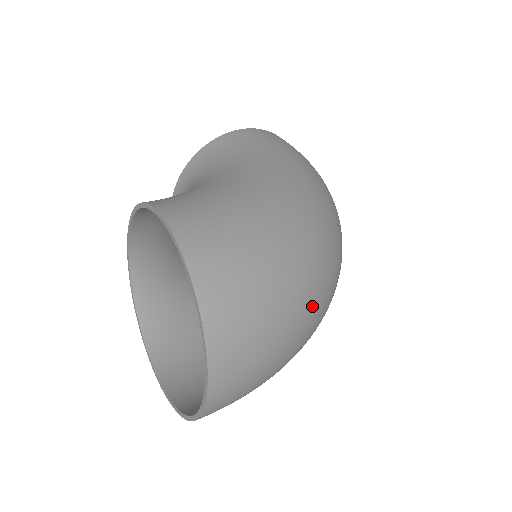
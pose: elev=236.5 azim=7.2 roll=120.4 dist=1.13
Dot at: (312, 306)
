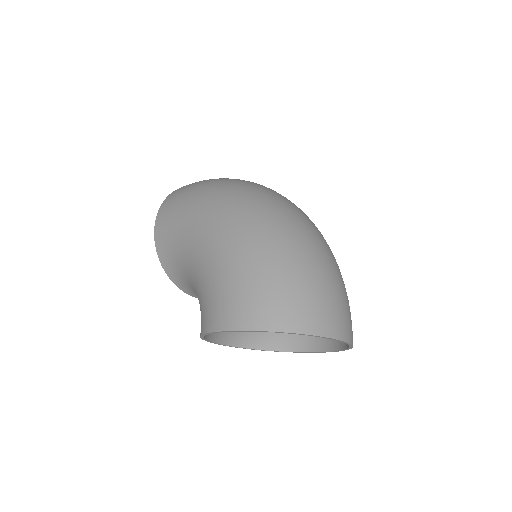
Dot at: (309, 246)
